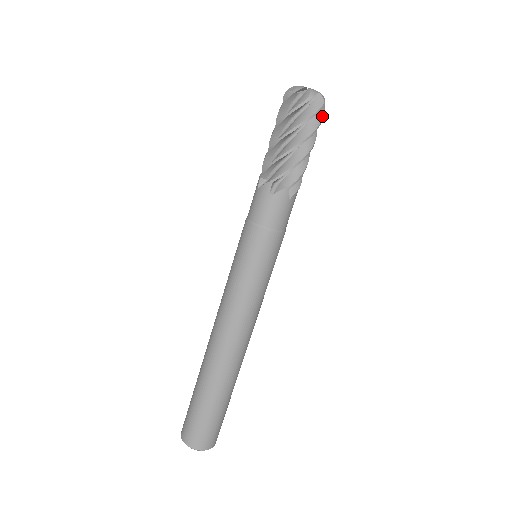
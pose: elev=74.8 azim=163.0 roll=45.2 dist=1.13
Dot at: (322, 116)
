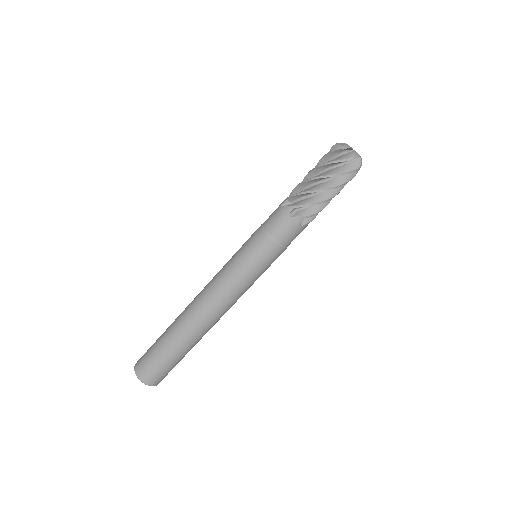
Dot at: (349, 170)
